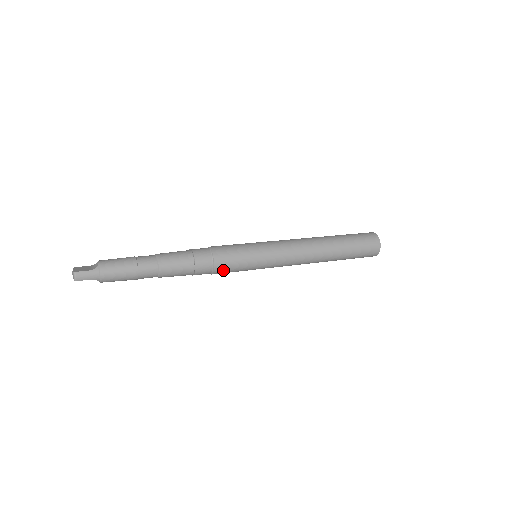
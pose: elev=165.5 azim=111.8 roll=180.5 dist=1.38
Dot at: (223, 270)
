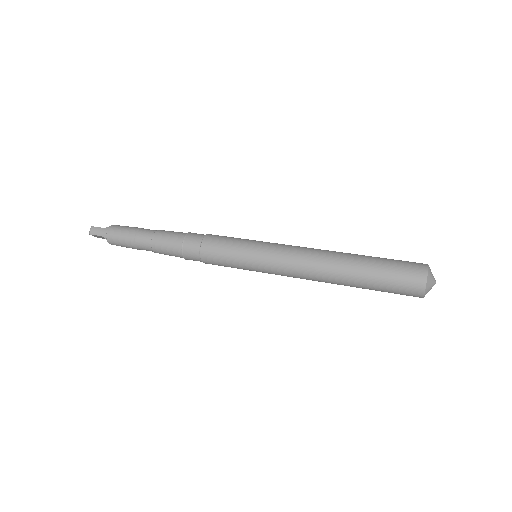
Dot at: (210, 256)
